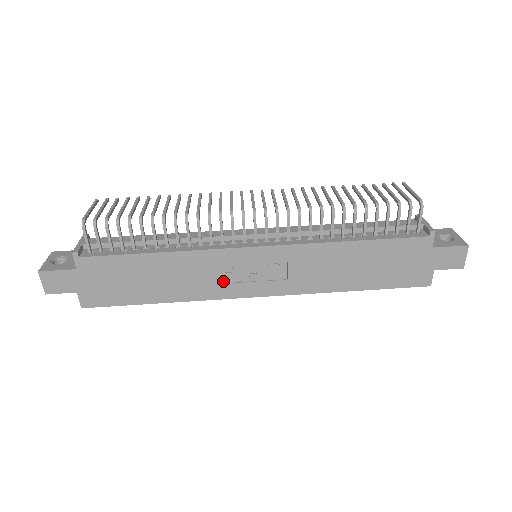
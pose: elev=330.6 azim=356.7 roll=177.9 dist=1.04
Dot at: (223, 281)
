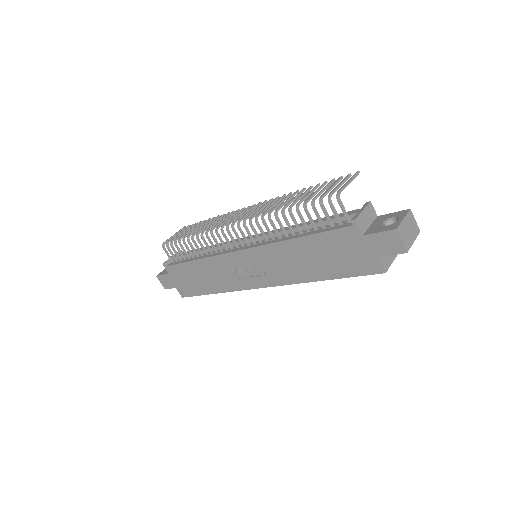
Dot at: (235, 277)
